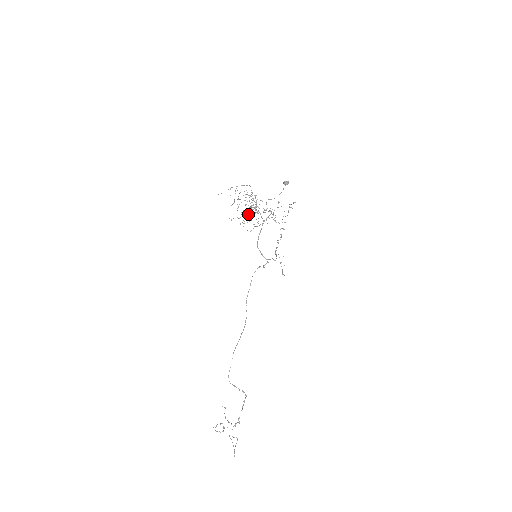
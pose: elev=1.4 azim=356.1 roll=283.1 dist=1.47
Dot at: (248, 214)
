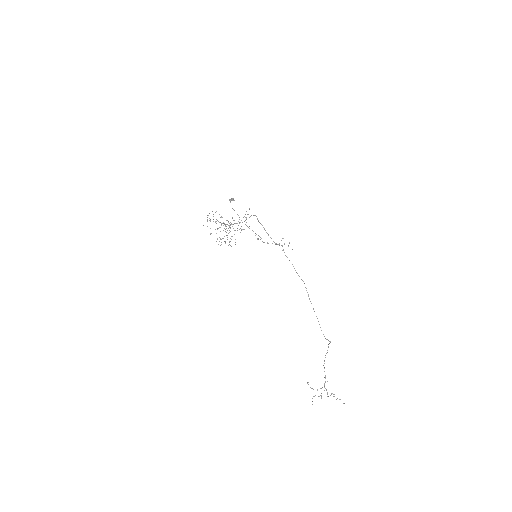
Dot at: occluded
